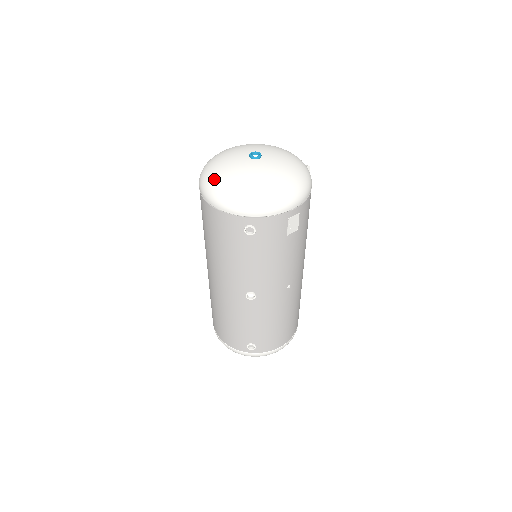
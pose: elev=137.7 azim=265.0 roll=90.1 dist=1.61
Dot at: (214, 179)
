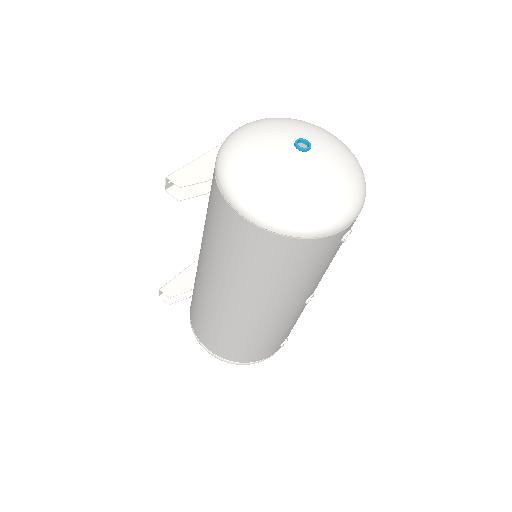
Dot at: (298, 204)
